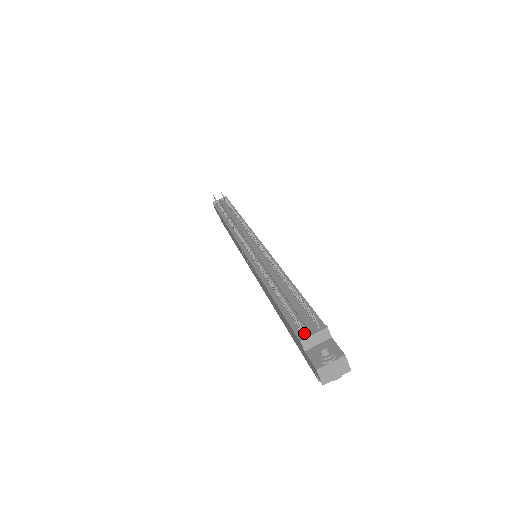
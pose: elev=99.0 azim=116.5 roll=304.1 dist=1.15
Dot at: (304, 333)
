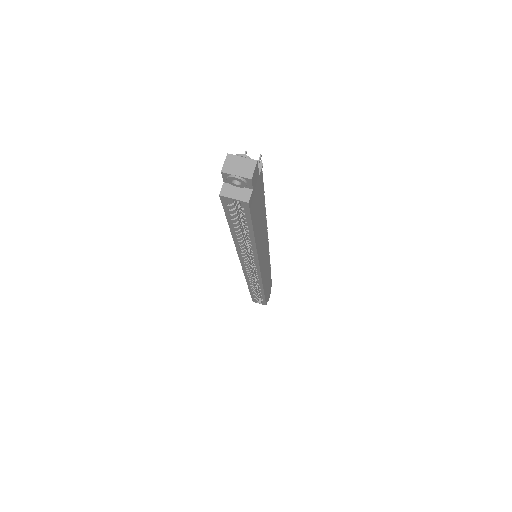
Dot at: occluded
